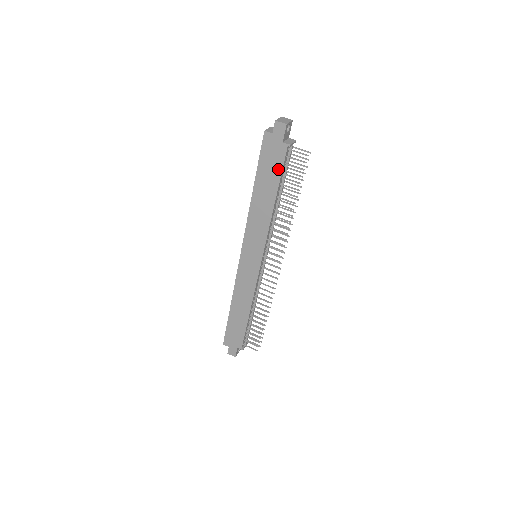
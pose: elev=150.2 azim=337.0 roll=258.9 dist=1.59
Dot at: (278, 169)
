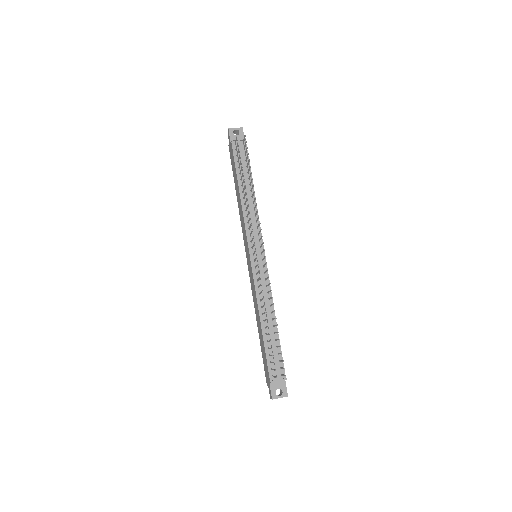
Dot at: (234, 163)
